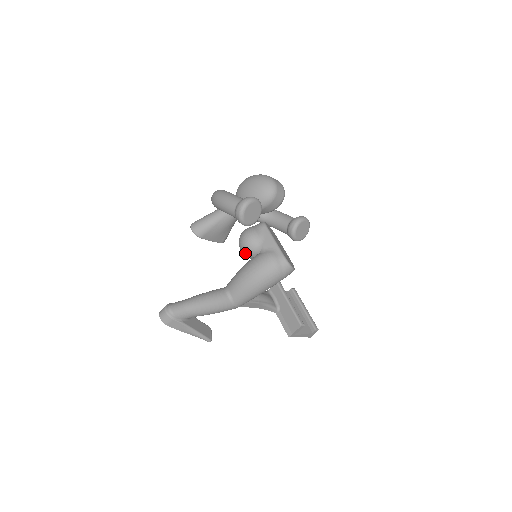
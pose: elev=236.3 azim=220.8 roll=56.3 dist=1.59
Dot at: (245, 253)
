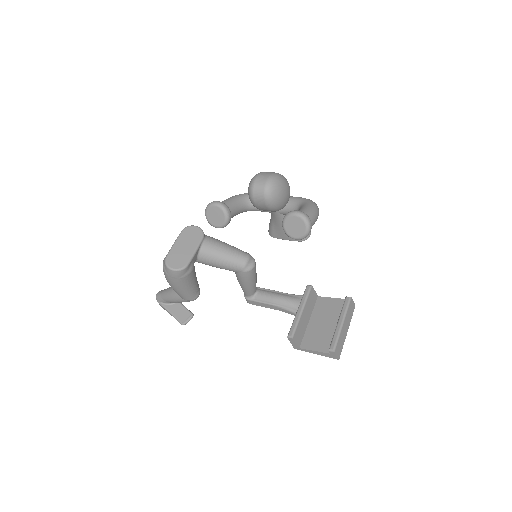
Dot at: occluded
